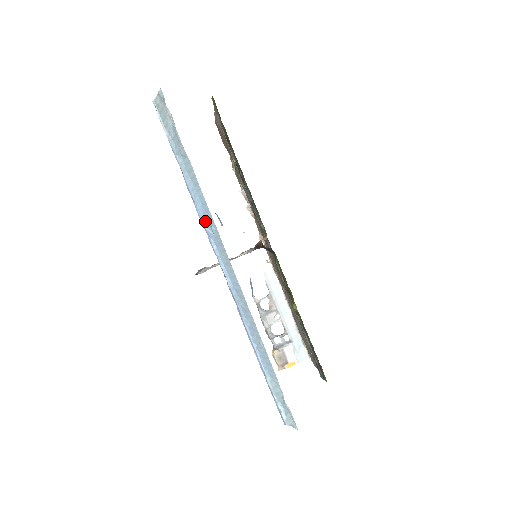
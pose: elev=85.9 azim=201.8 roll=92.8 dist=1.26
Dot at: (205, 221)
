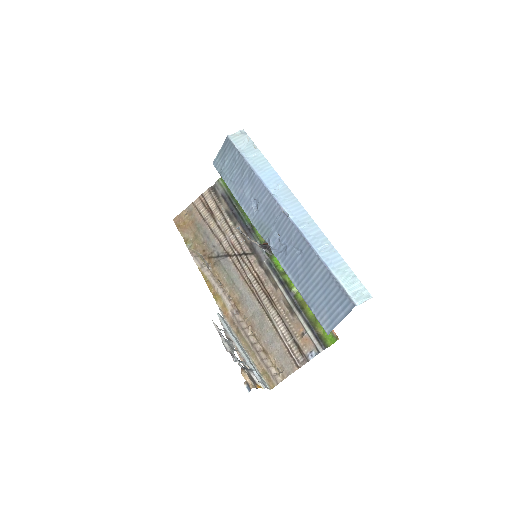
Dot at: (270, 184)
